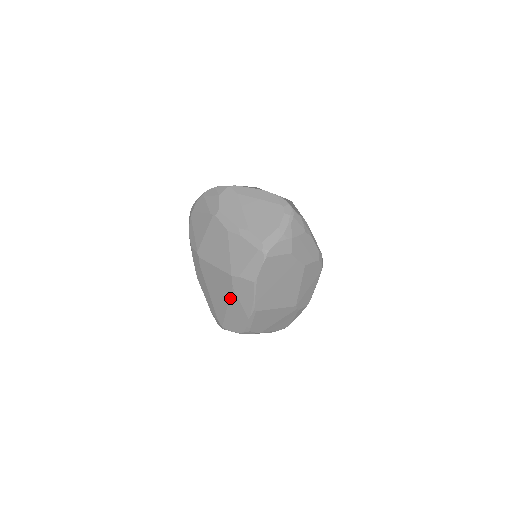
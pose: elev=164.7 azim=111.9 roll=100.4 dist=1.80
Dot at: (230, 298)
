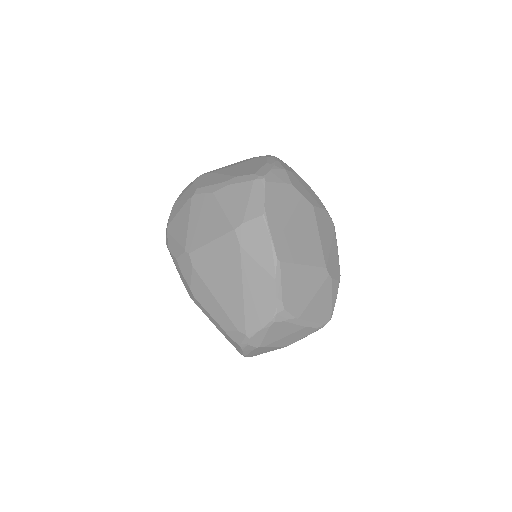
Dot at: (242, 268)
